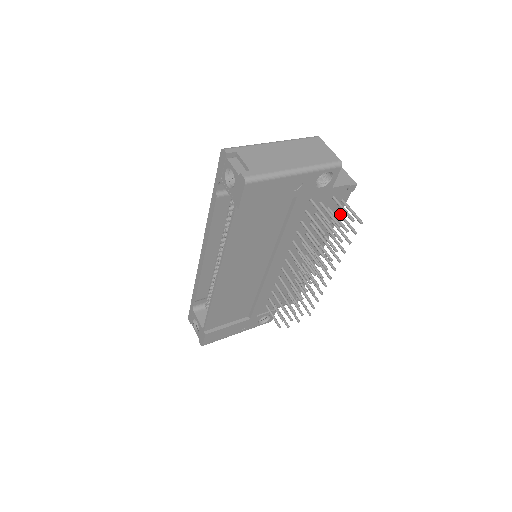
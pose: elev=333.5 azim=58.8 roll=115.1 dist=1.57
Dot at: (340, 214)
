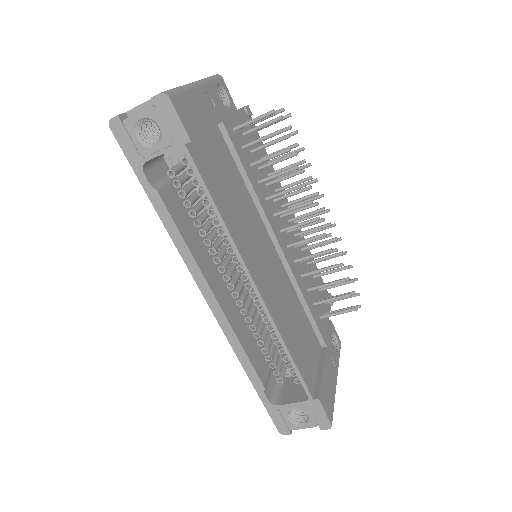
Dot at: occluded
